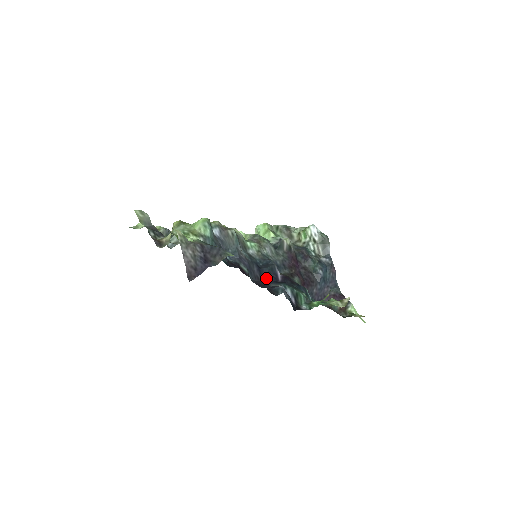
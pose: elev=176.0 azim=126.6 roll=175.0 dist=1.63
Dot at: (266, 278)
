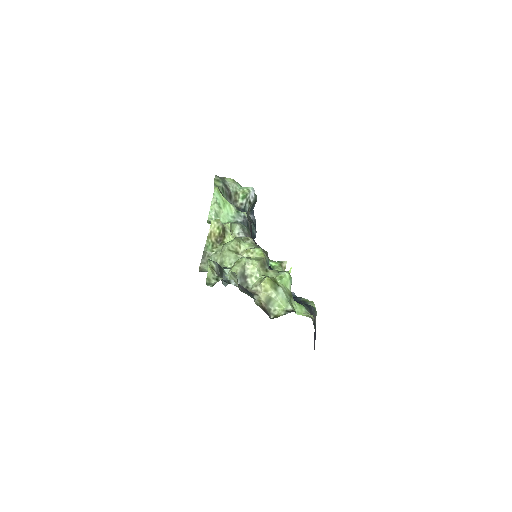
Dot at: occluded
